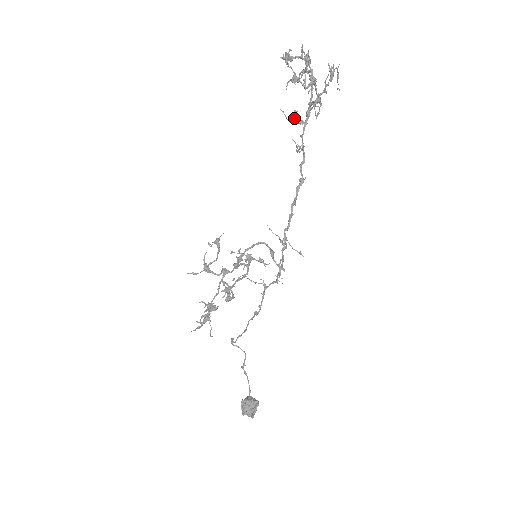
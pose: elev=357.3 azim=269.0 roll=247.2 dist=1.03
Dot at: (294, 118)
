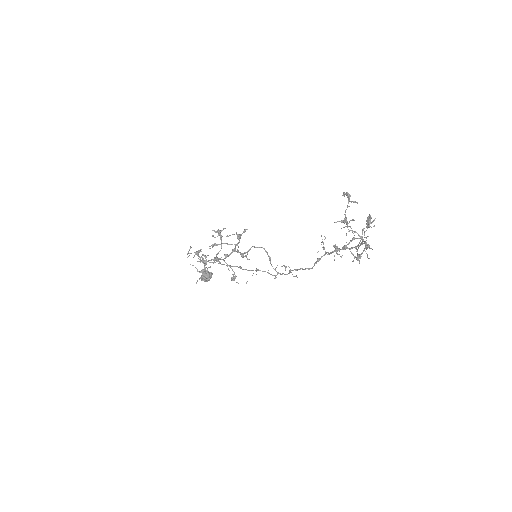
Dot at: (336, 250)
